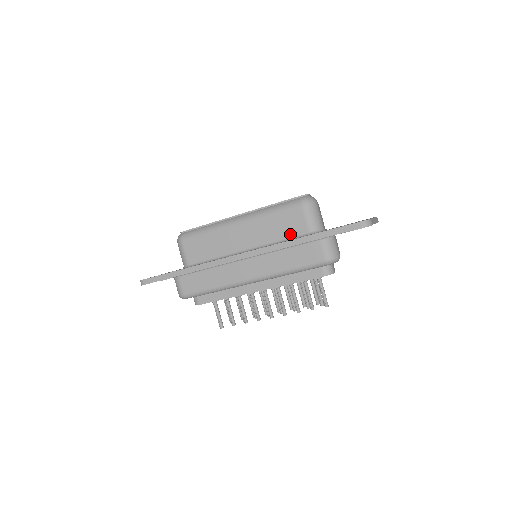
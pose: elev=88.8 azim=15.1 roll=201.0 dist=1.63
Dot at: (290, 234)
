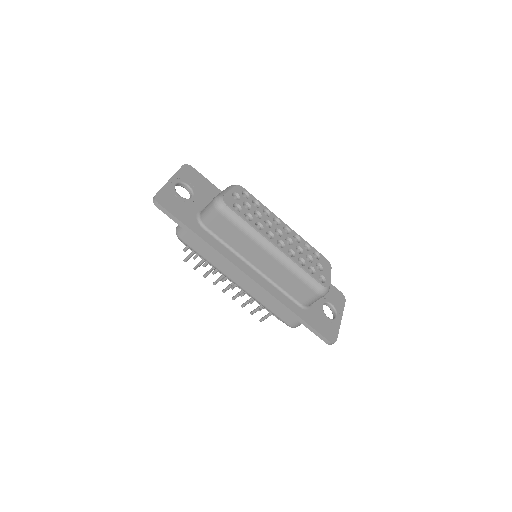
Dot at: (290, 293)
